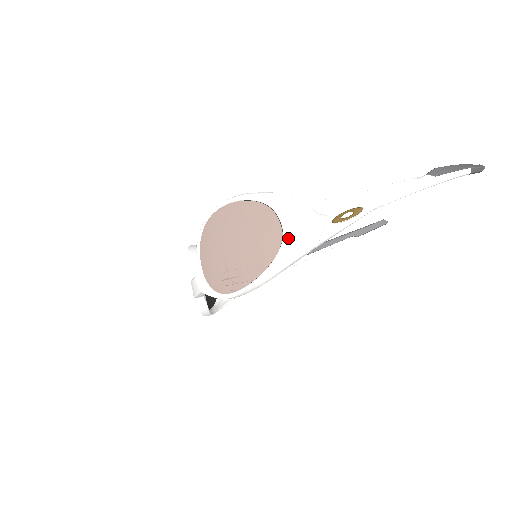
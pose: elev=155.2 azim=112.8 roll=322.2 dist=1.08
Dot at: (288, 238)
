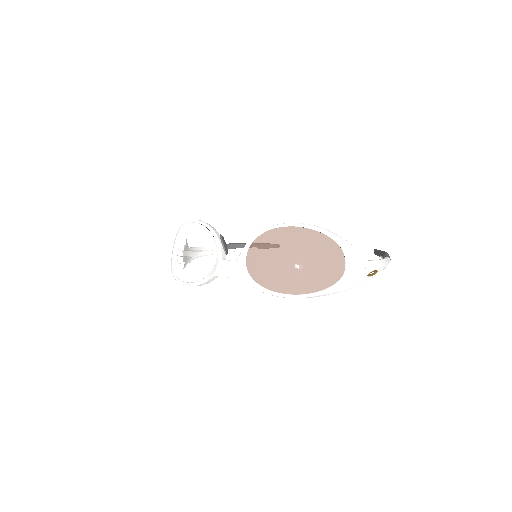
Dot at: (348, 276)
